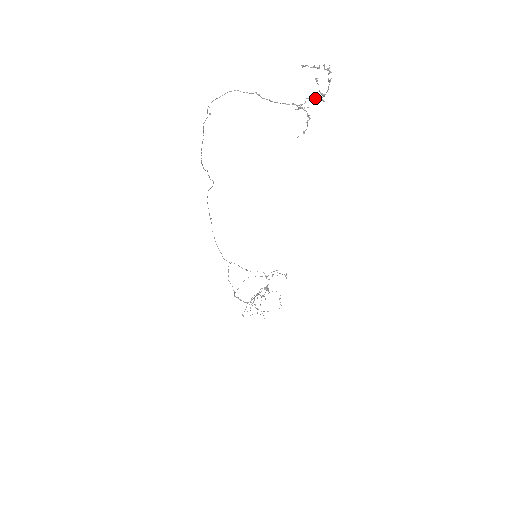
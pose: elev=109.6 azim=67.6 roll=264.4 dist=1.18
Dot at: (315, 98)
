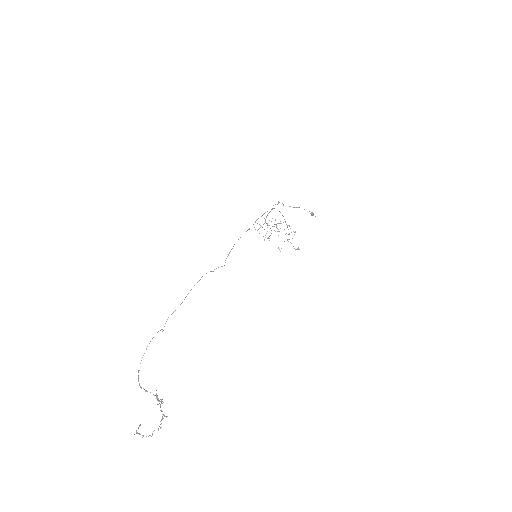
Dot at: occluded
